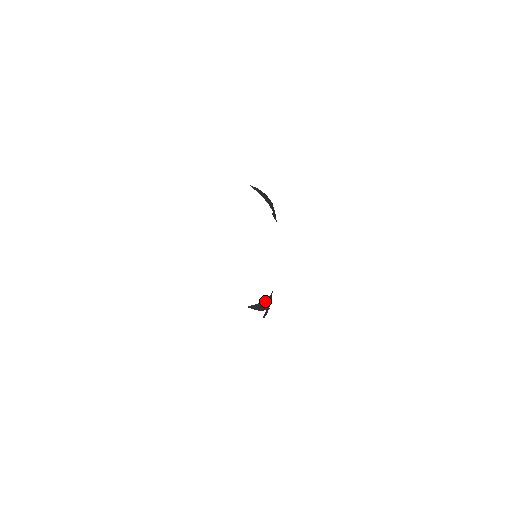
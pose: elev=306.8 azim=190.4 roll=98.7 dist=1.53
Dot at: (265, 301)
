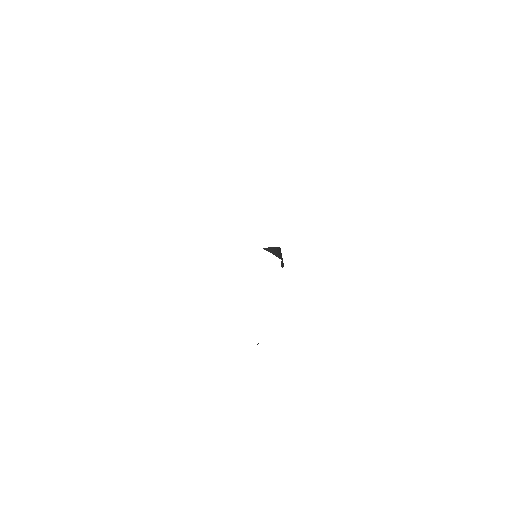
Dot at: (277, 249)
